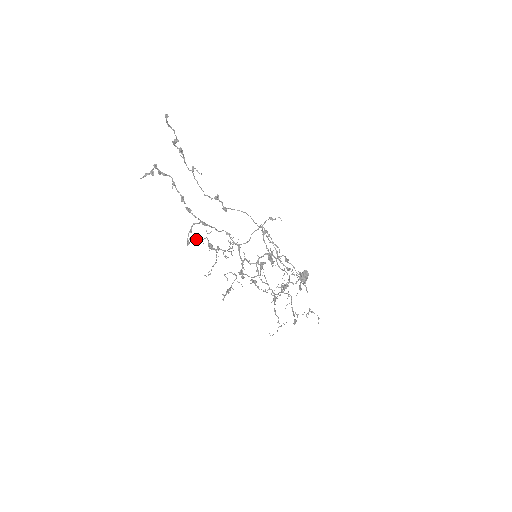
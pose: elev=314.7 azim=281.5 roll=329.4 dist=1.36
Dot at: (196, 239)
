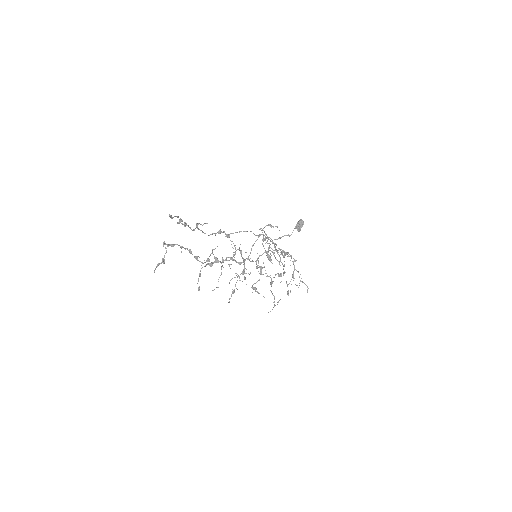
Dot at: occluded
